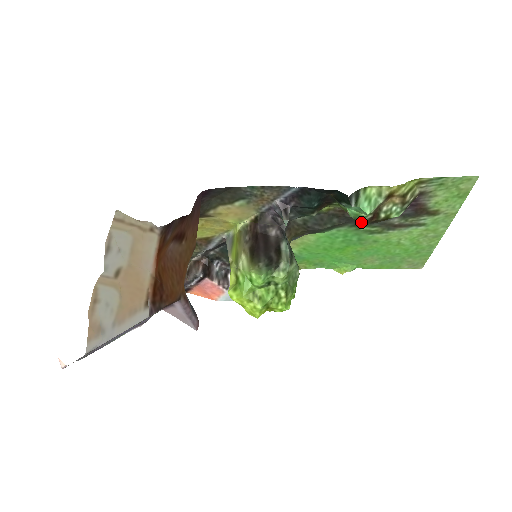
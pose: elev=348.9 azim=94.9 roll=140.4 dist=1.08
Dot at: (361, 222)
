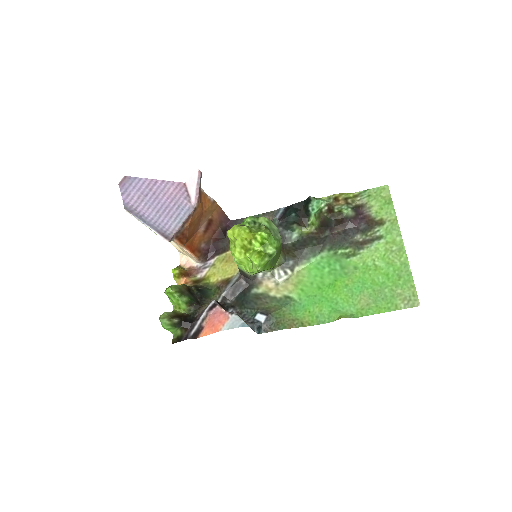
Dot at: (322, 213)
